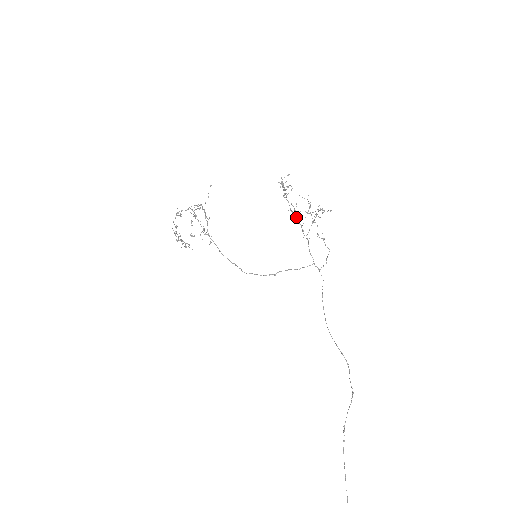
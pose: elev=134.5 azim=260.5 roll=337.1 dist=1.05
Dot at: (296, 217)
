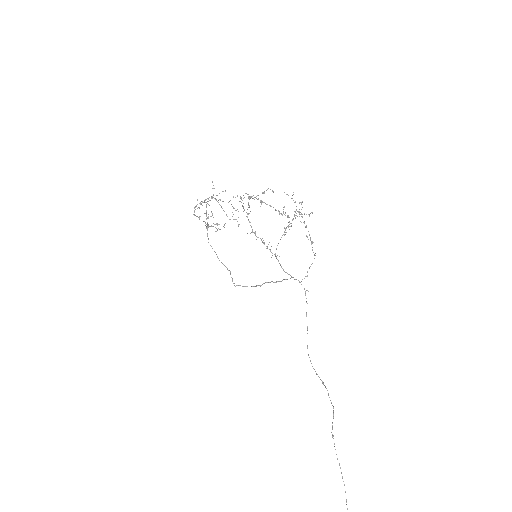
Dot at: occluded
